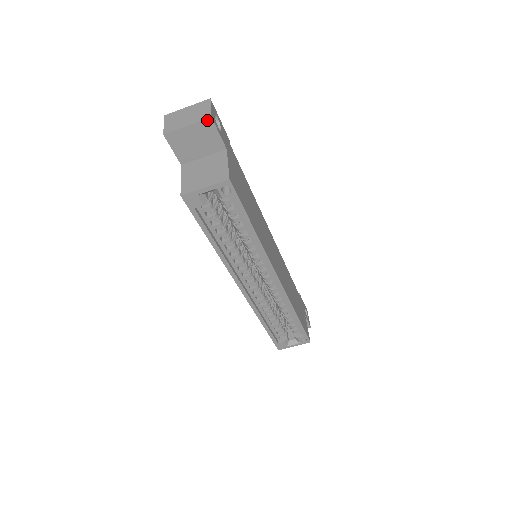
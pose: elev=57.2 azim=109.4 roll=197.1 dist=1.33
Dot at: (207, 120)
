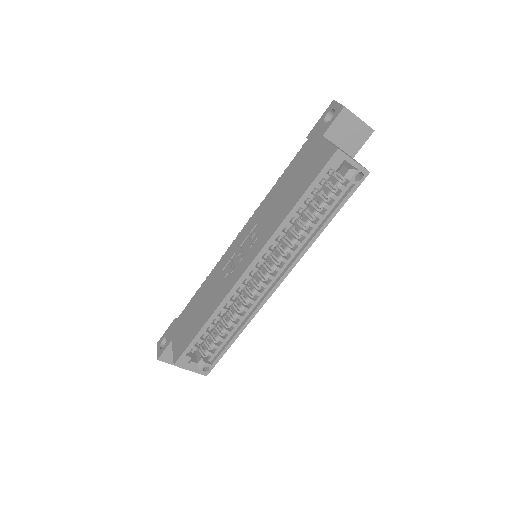
Dot at: (371, 129)
